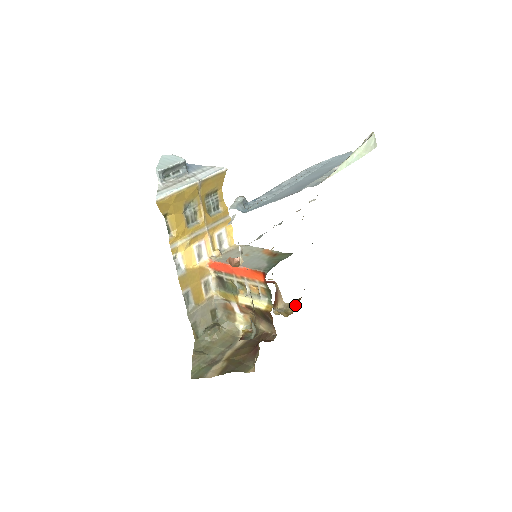
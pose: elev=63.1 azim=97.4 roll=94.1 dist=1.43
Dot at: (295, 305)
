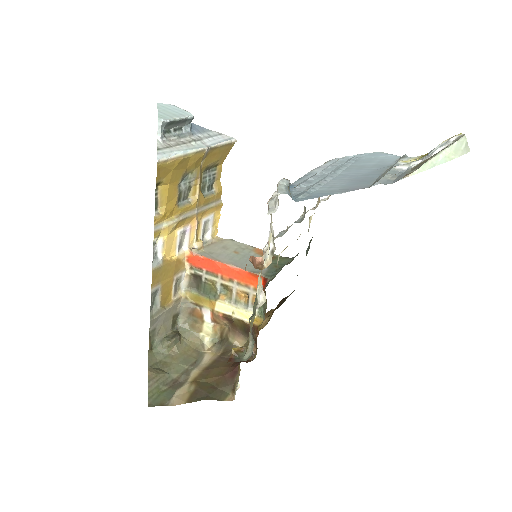
Dot at: (266, 317)
